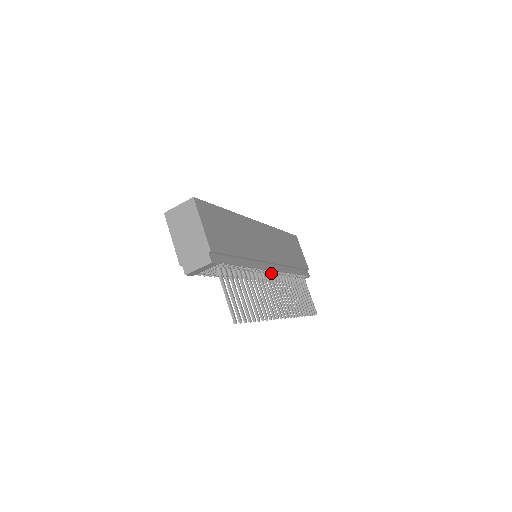
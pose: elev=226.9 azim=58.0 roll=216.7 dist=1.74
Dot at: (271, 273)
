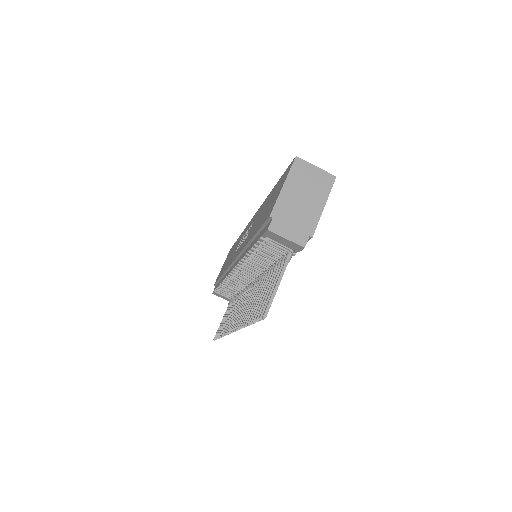
Dot at: occluded
